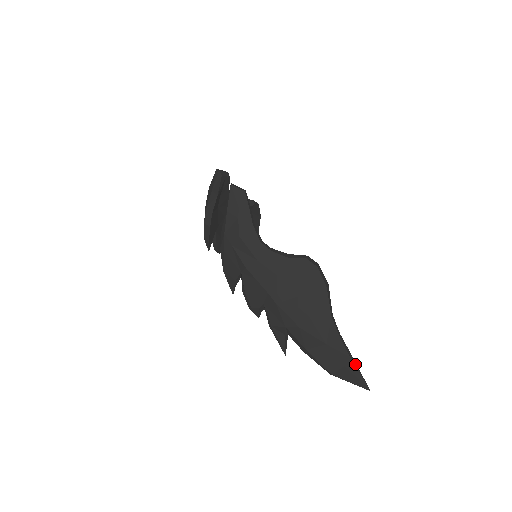
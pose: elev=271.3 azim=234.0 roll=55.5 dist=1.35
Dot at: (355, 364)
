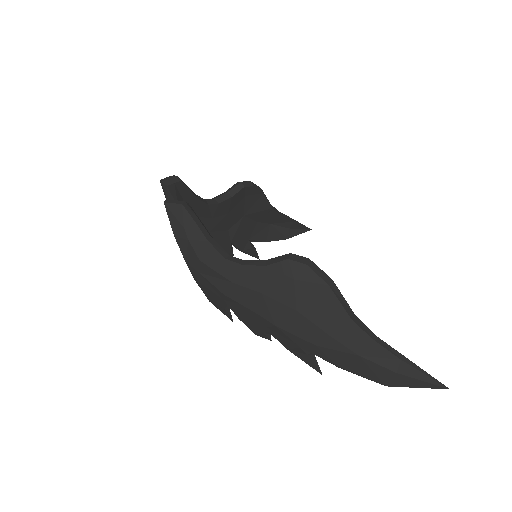
Dot at: (412, 365)
